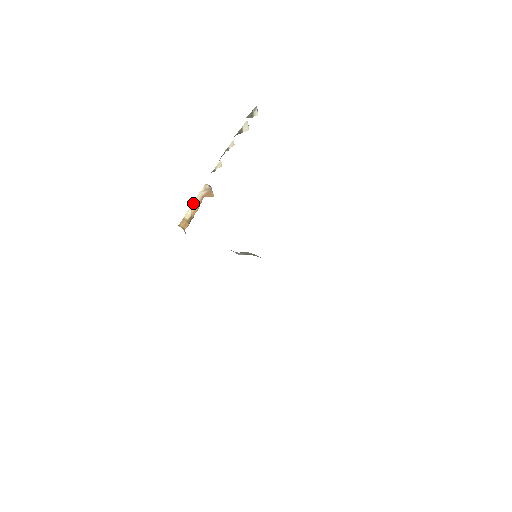
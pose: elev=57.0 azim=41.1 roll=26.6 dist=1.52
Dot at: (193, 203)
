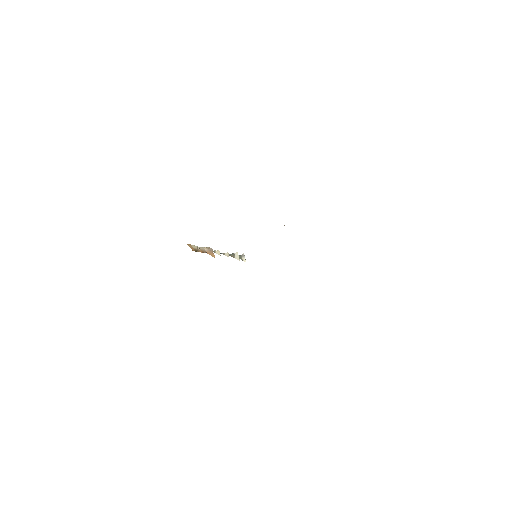
Dot at: (198, 247)
